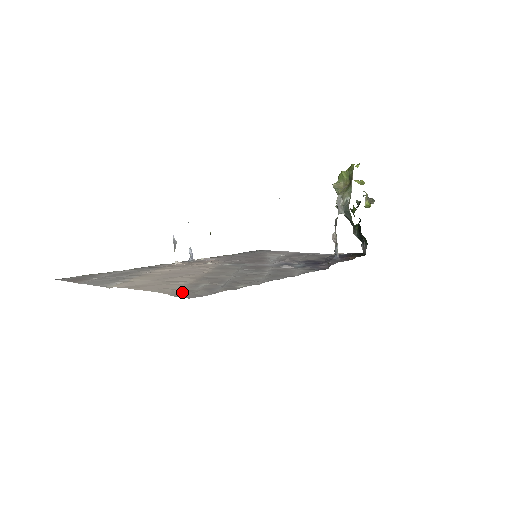
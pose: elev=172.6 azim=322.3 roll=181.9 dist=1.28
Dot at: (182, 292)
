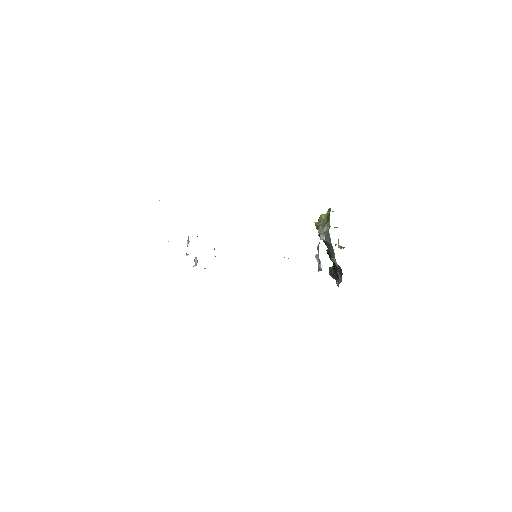
Dot at: occluded
